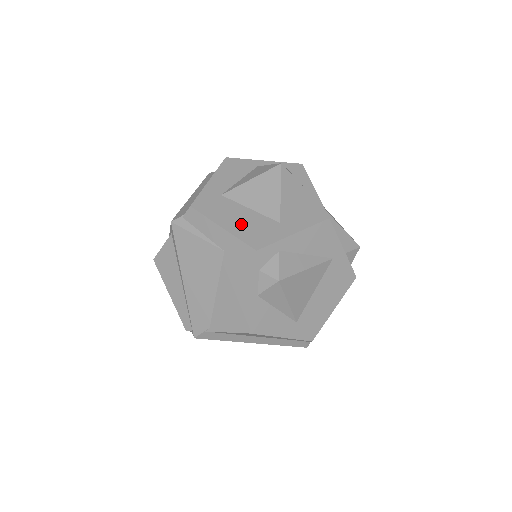
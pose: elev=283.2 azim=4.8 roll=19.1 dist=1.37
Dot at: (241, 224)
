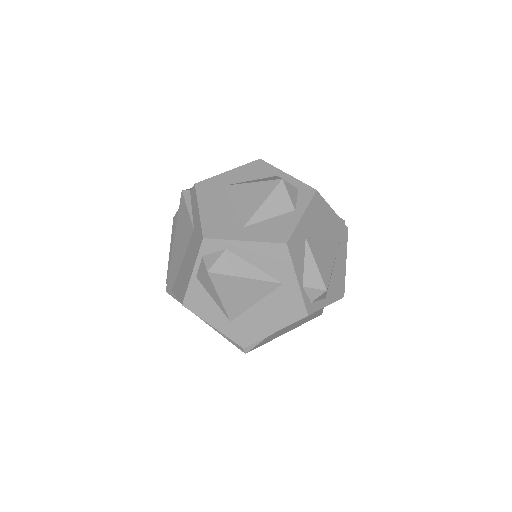
Dot at: (214, 213)
